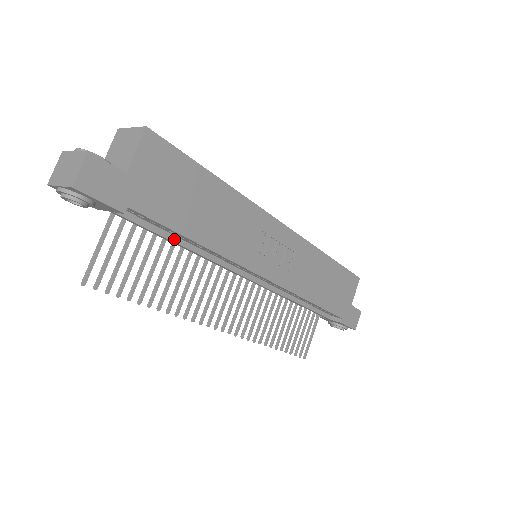
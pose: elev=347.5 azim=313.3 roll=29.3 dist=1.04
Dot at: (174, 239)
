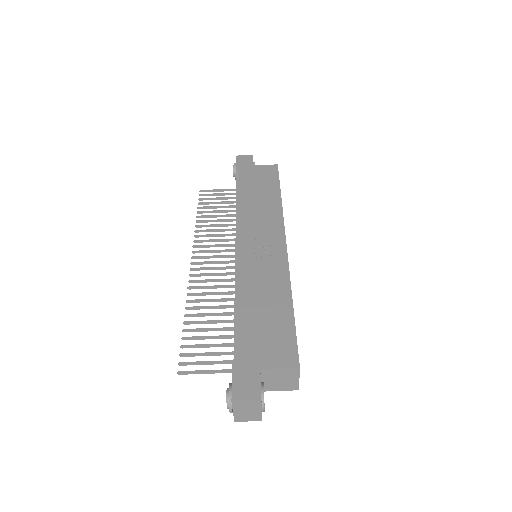
Dot at: (238, 202)
